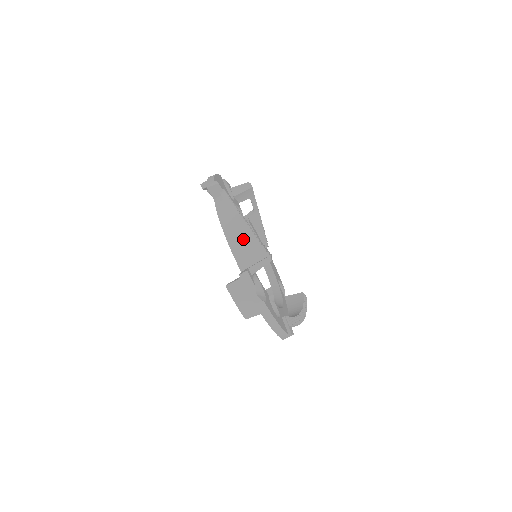
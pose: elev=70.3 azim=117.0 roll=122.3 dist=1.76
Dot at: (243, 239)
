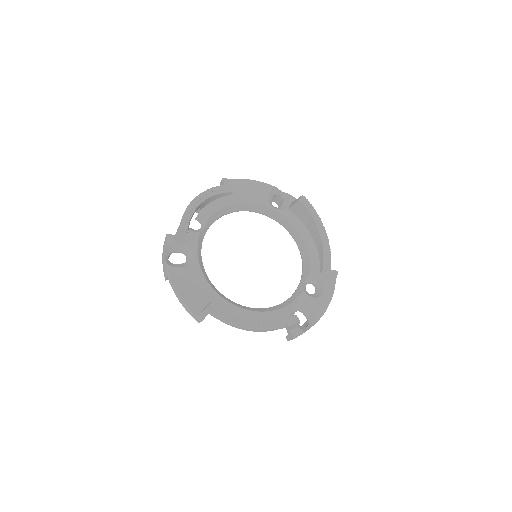
Dot at: occluded
